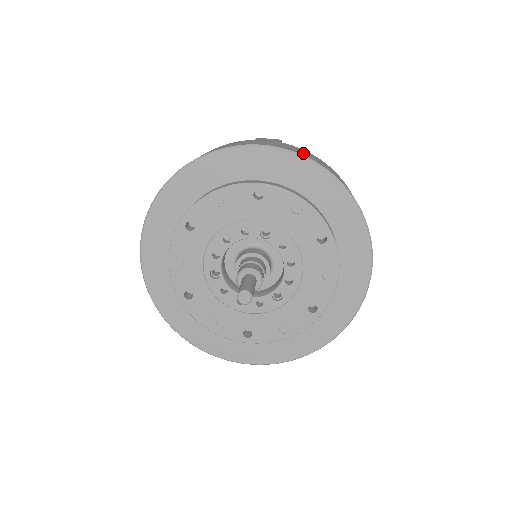
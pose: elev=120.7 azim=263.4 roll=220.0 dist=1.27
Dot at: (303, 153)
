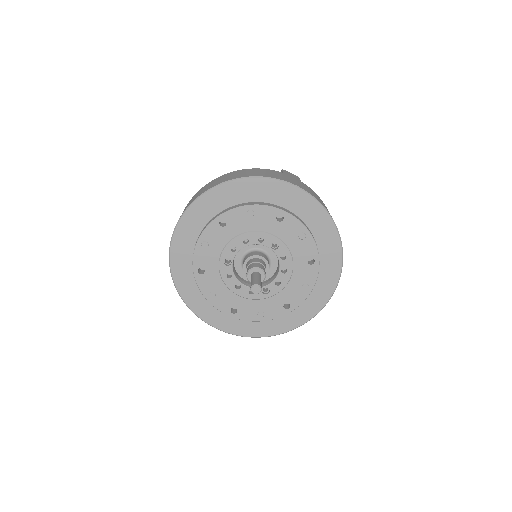
Dot at: (317, 198)
